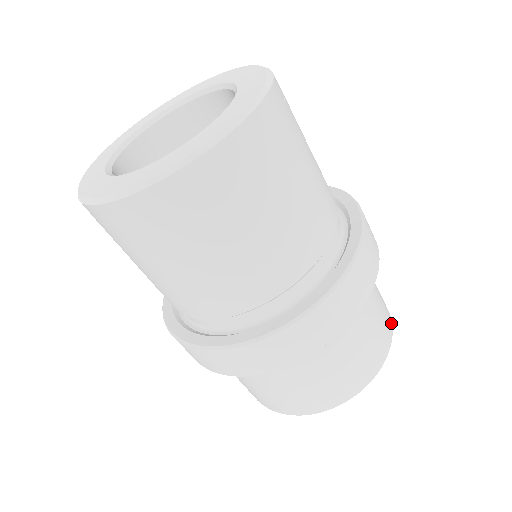
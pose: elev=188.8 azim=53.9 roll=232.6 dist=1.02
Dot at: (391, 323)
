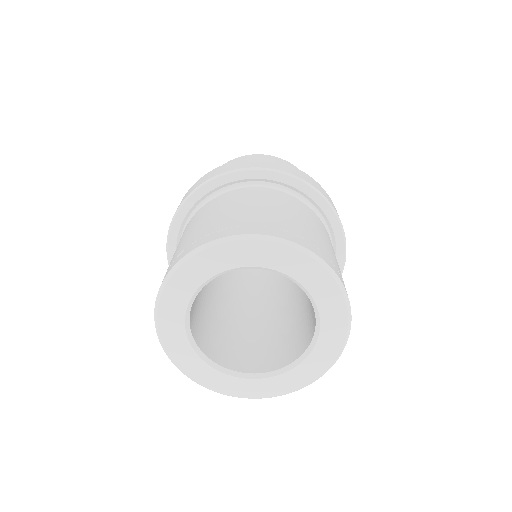
Dot at: occluded
